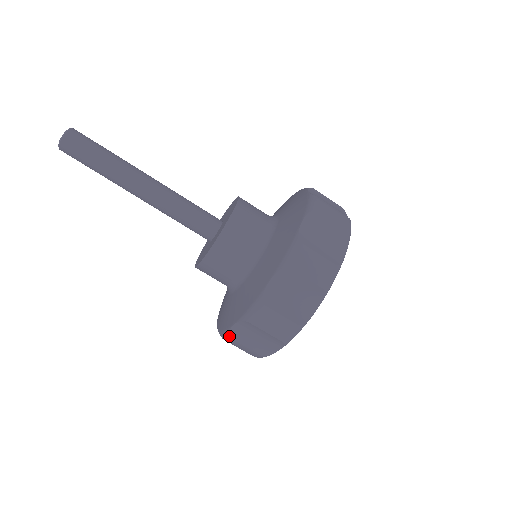
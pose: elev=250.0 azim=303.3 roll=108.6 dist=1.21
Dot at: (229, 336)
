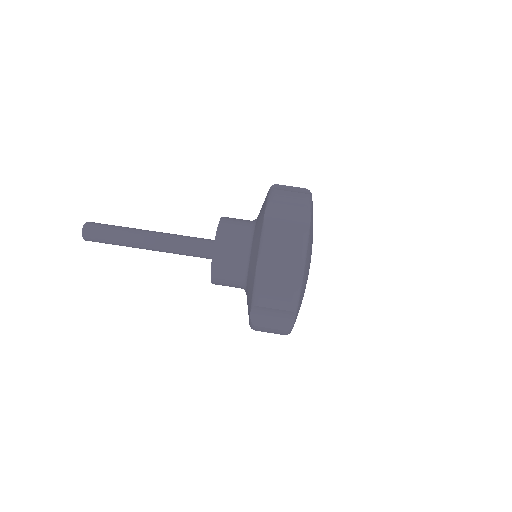
Dot at: (266, 228)
